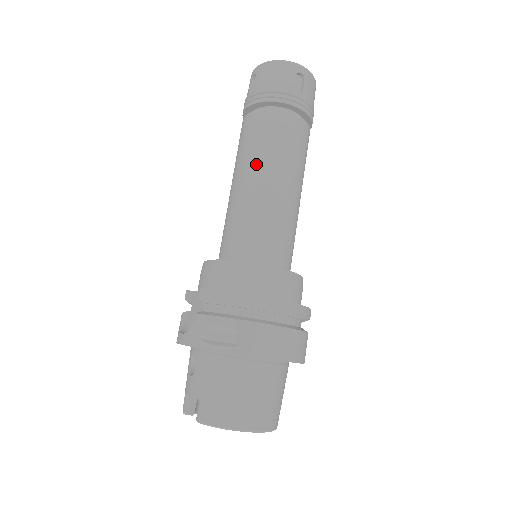
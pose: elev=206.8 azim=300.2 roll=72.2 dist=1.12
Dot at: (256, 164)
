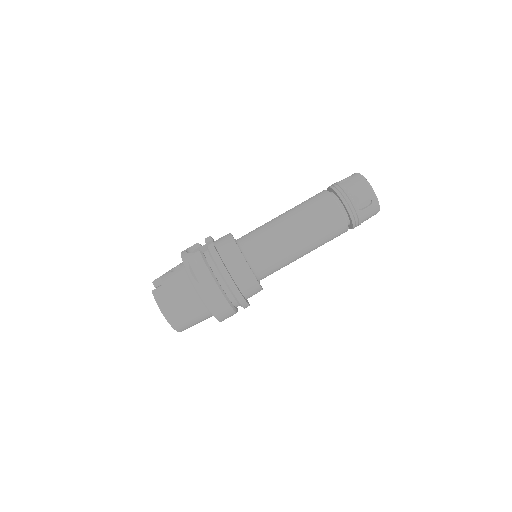
Dot at: (300, 218)
